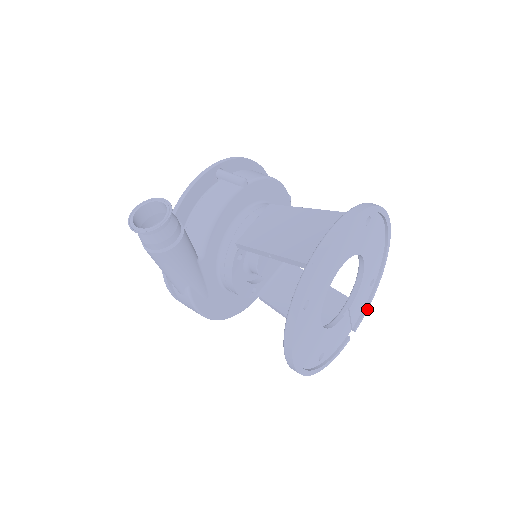
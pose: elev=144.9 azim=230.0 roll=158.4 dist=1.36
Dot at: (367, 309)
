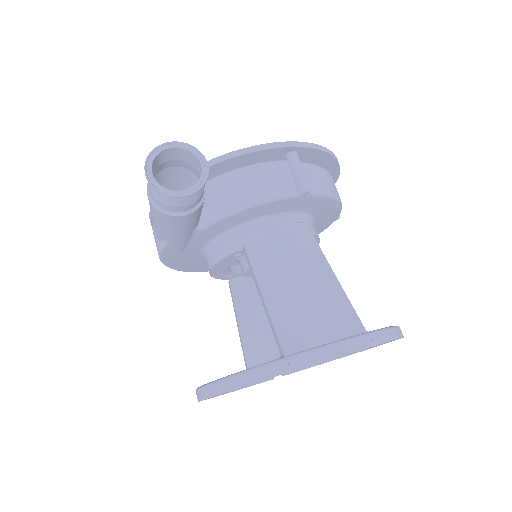
Dot at: (309, 367)
